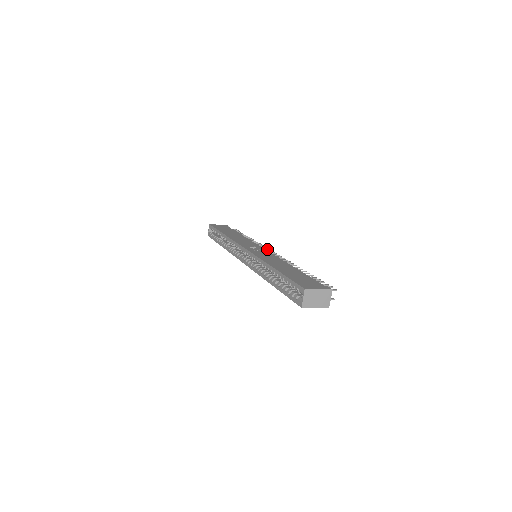
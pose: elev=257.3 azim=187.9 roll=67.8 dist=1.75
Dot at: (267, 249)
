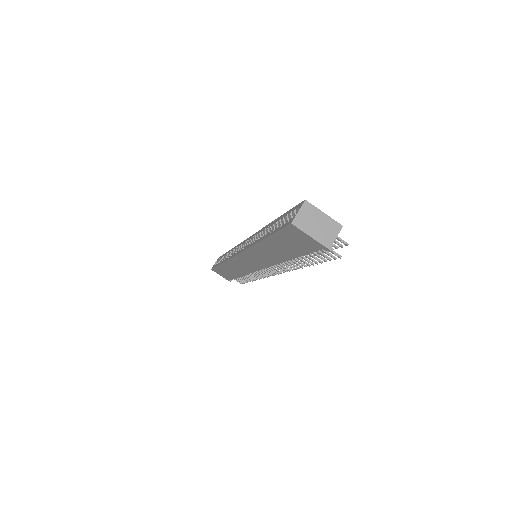
Dot at: occluded
